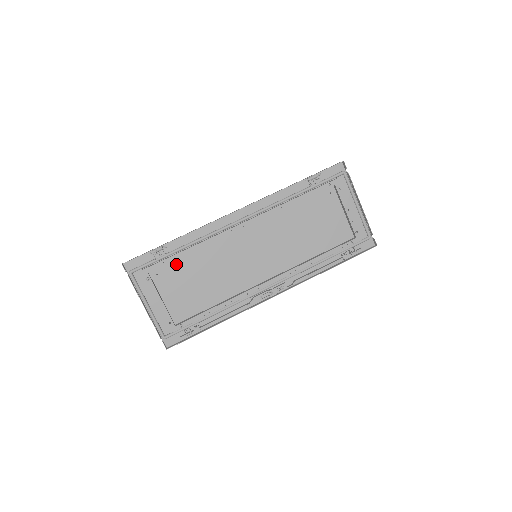
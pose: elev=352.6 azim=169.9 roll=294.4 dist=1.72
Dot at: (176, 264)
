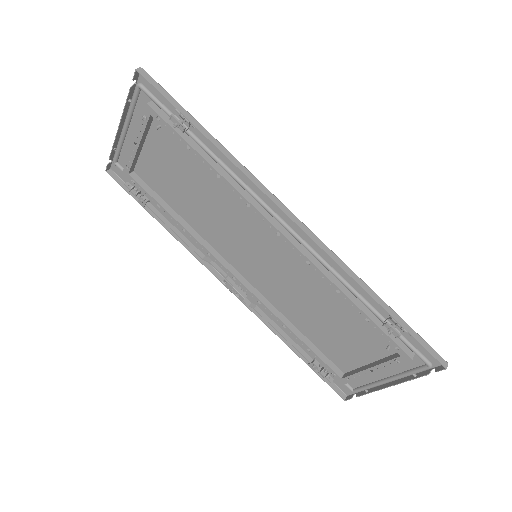
Dot at: occluded
